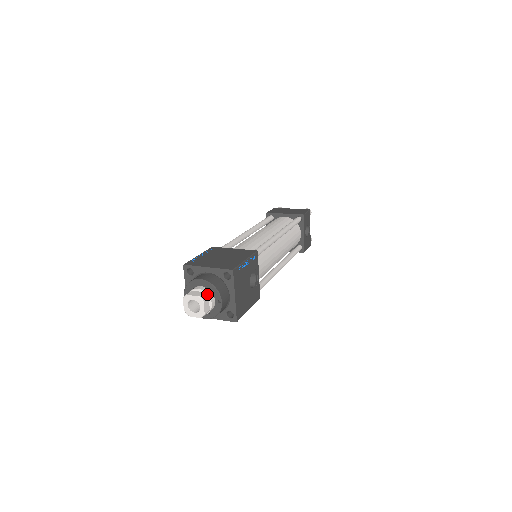
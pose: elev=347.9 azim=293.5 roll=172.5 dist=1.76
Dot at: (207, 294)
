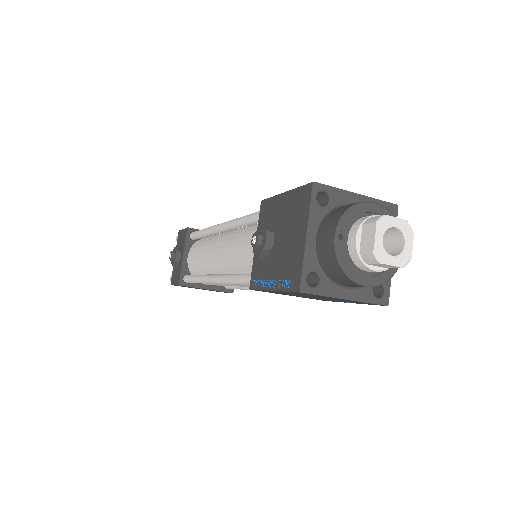
Dot at: occluded
